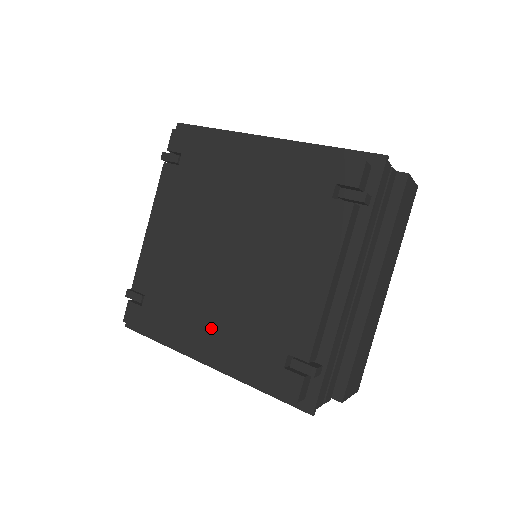
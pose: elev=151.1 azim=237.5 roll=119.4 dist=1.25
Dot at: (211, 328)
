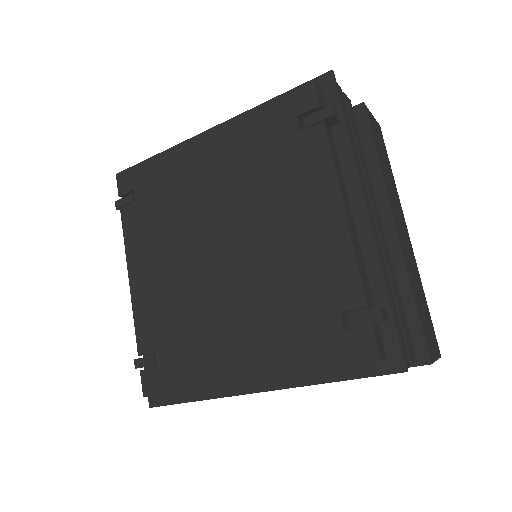
Dot at: (242, 340)
